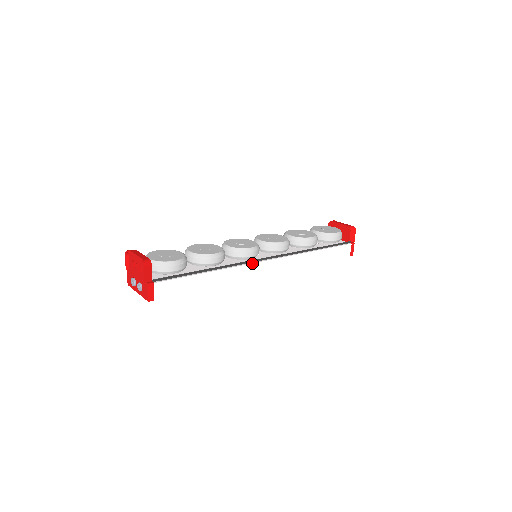
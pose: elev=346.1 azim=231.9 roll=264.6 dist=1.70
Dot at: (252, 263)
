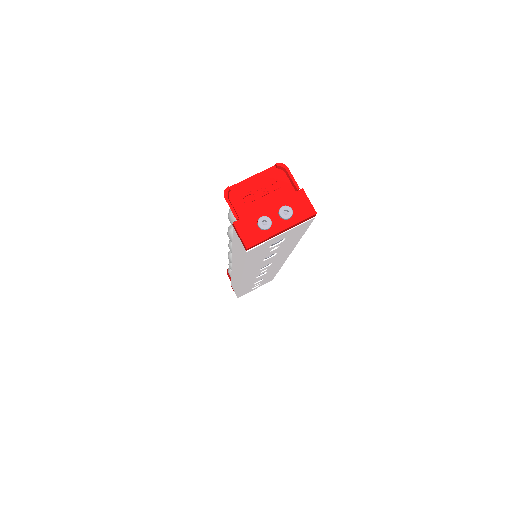
Dot at: occluded
